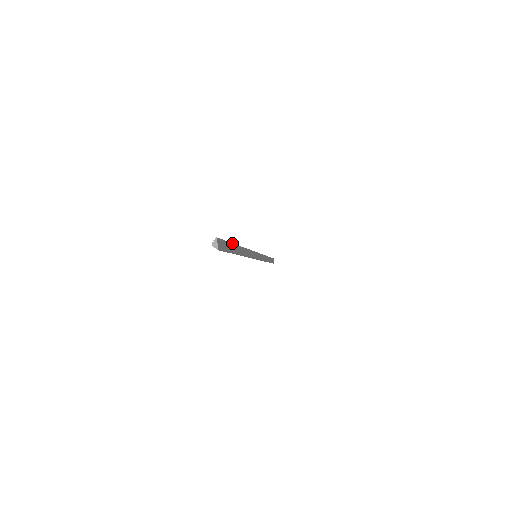
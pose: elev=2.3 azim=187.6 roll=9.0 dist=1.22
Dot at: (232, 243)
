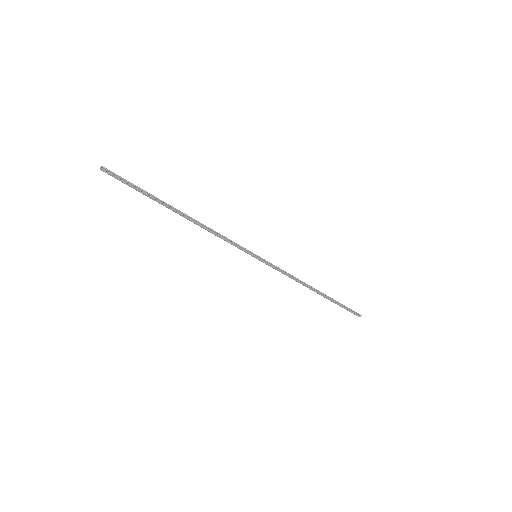
Dot at: (151, 195)
